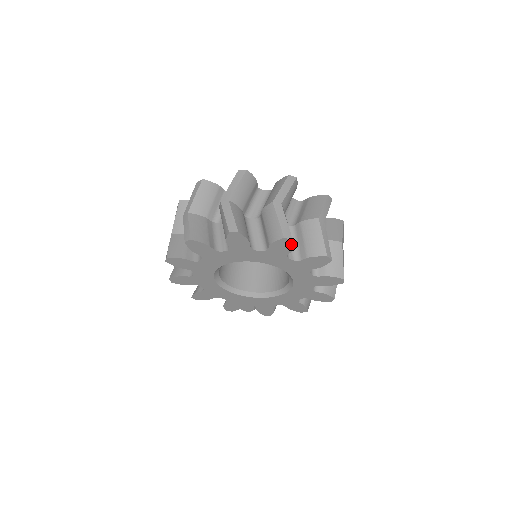
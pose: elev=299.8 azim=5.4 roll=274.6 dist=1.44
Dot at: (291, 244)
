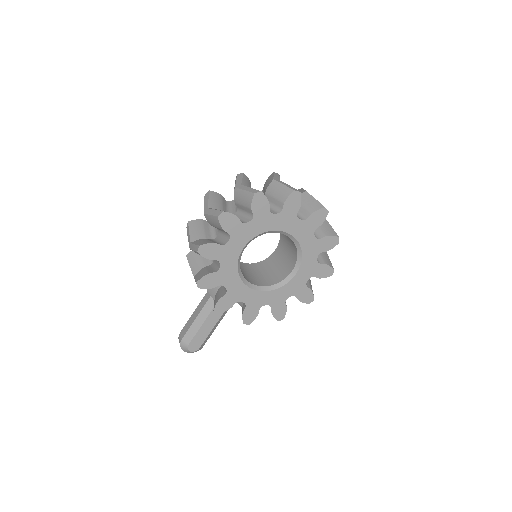
Dot at: (325, 216)
